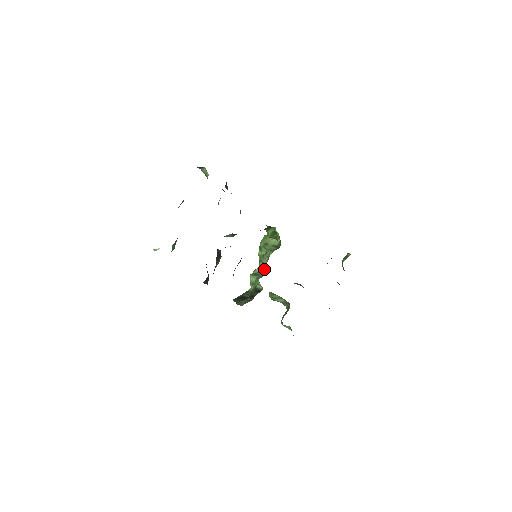
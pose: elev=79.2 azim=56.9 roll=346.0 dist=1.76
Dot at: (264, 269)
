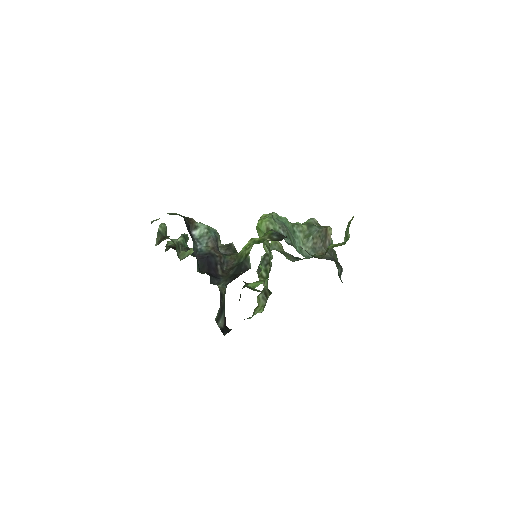
Dot at: occluded
